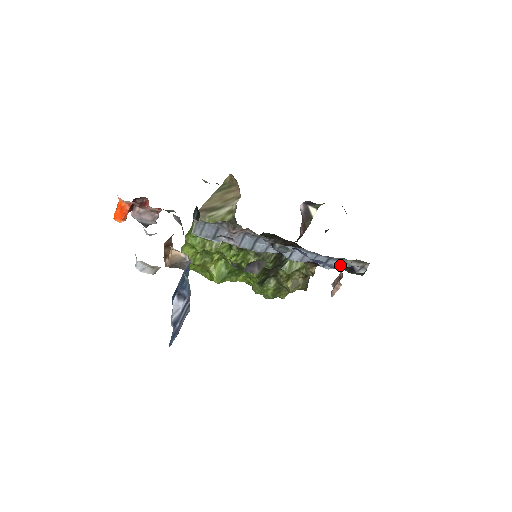
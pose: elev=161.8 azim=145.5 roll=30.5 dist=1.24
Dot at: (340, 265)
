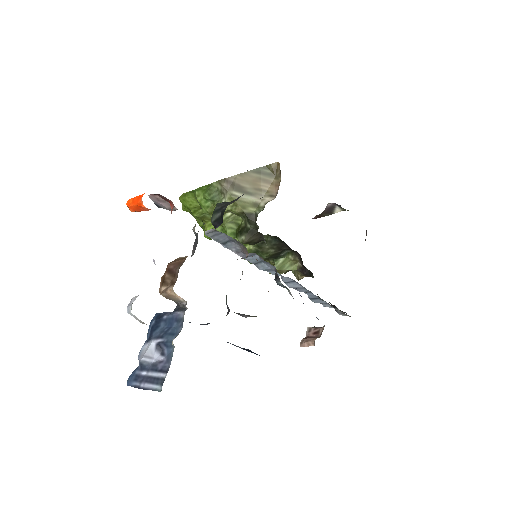
Dot at: (326, 305)
